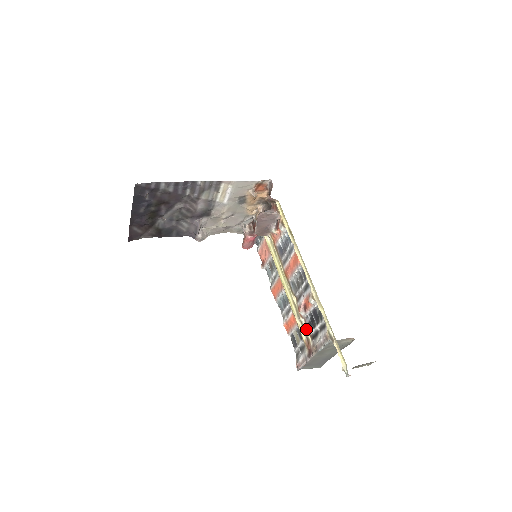
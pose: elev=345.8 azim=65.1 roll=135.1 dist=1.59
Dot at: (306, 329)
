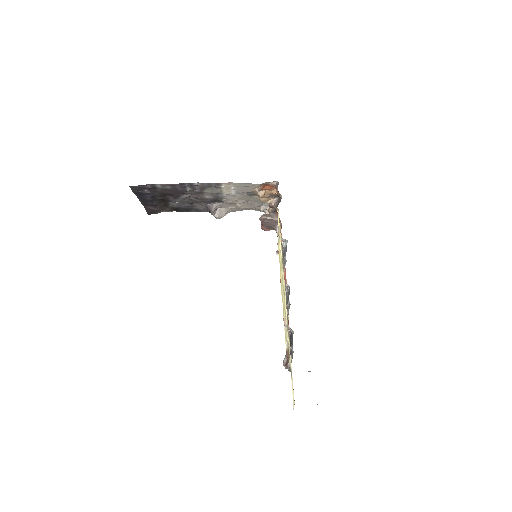
Dot at: occluded
